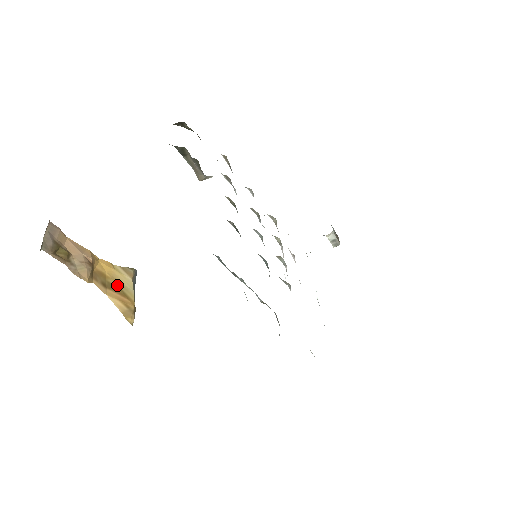
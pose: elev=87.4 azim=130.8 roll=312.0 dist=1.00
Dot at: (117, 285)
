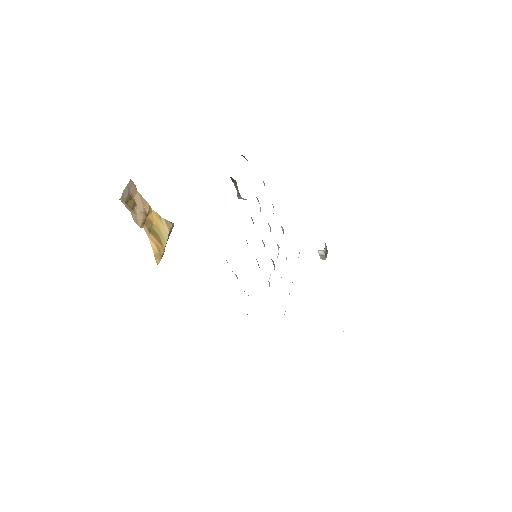
Dot at: (158, 233)
